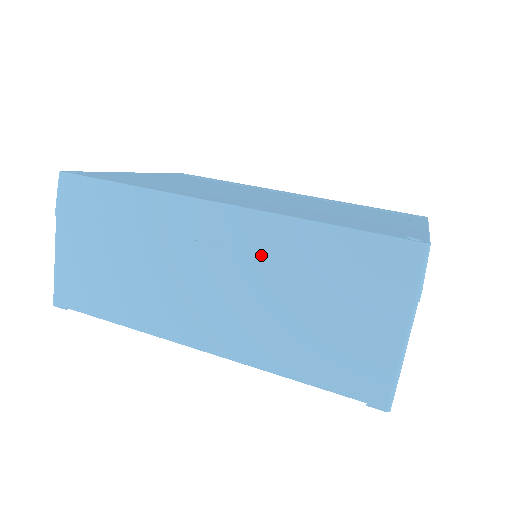
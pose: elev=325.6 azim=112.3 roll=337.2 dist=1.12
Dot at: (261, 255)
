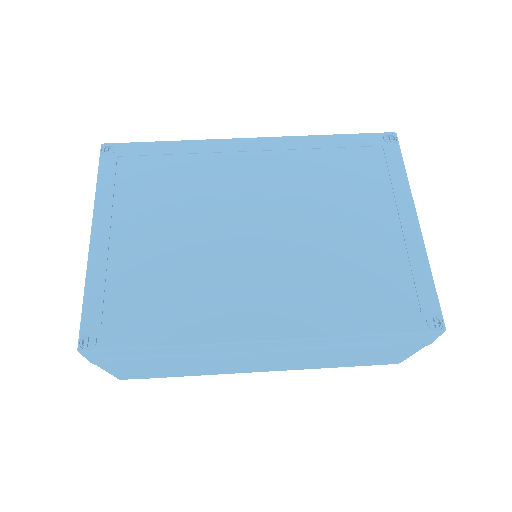
Dot at: (309, 350)
